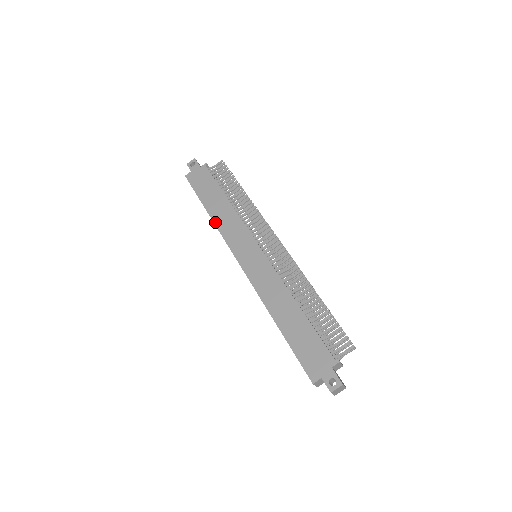
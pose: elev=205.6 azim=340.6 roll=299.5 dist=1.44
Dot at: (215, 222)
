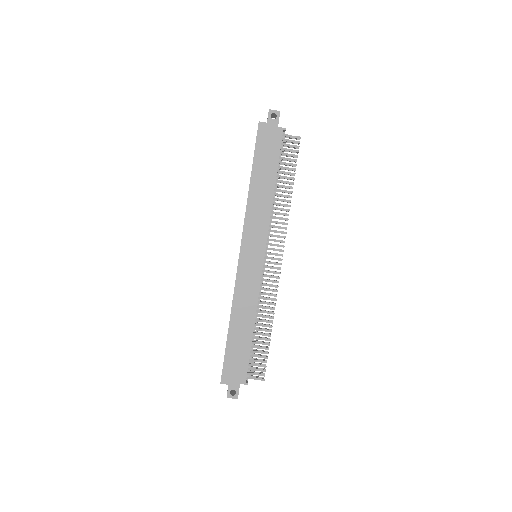
Dot at: (249, 199)
